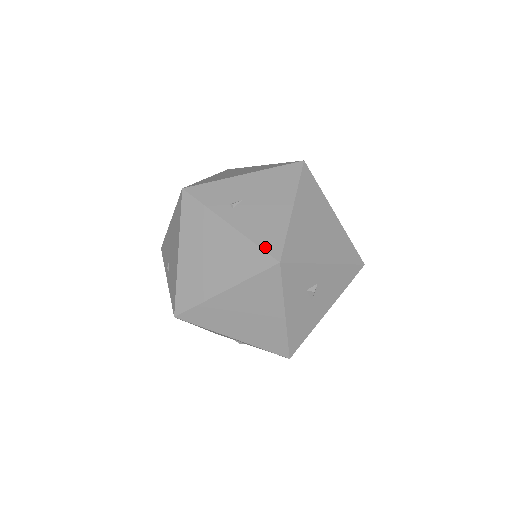
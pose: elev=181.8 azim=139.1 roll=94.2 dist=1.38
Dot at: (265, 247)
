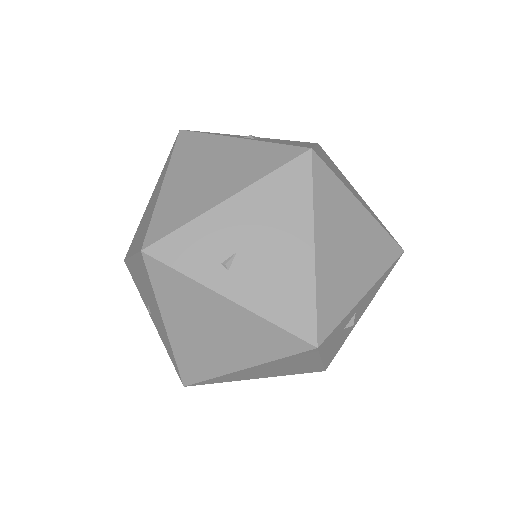
Dot at: (291, 328)
